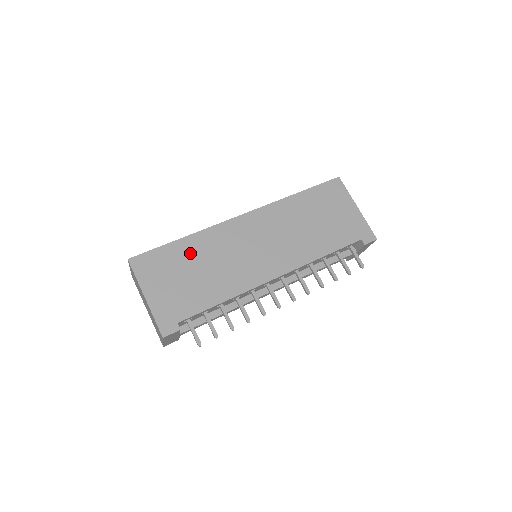
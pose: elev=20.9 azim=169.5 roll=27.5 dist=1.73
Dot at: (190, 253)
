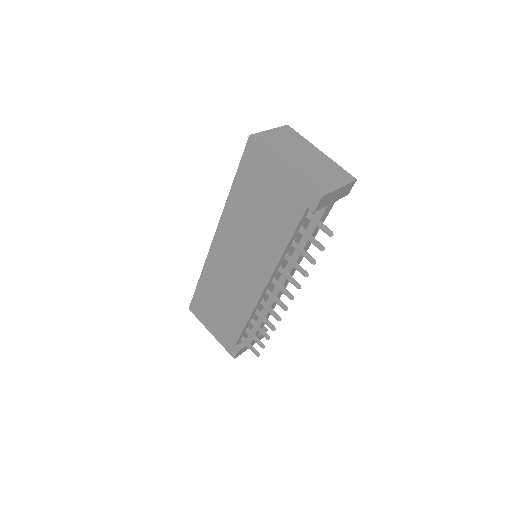
Dot at: (209, 290)
